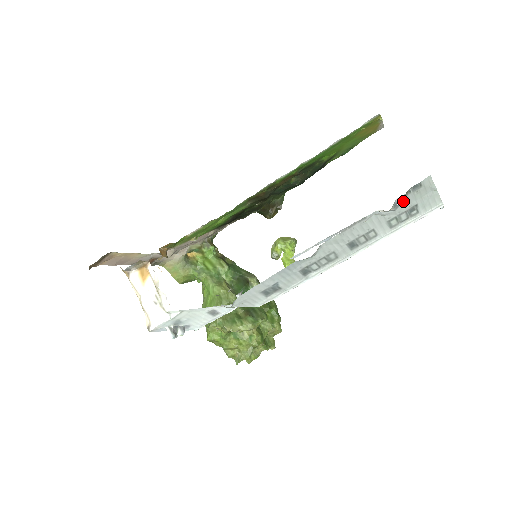
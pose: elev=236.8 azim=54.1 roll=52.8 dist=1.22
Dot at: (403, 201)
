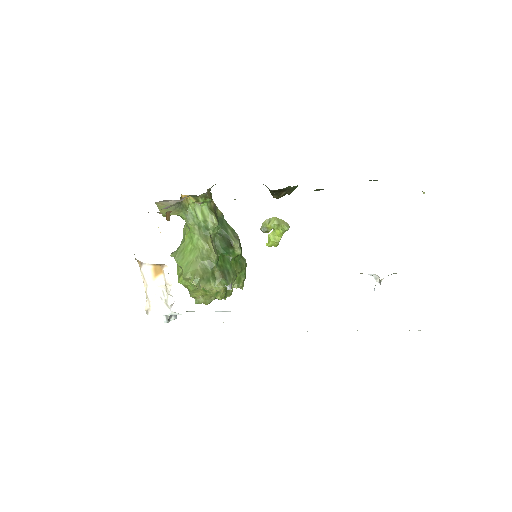
Dot at: occluded
